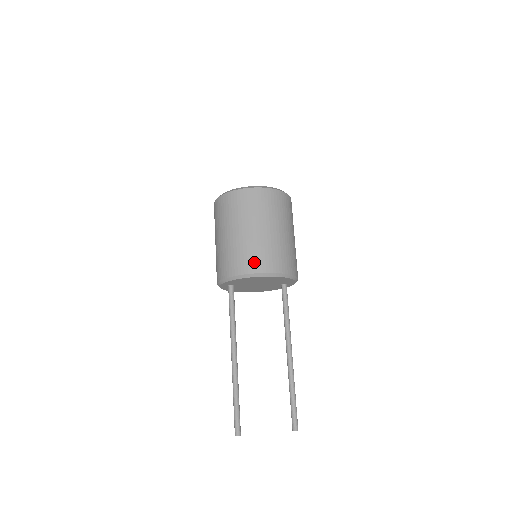
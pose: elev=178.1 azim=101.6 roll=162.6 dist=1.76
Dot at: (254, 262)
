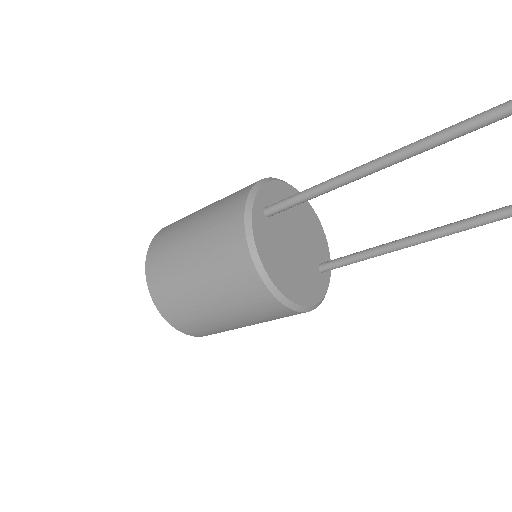
Dot at: occluded
